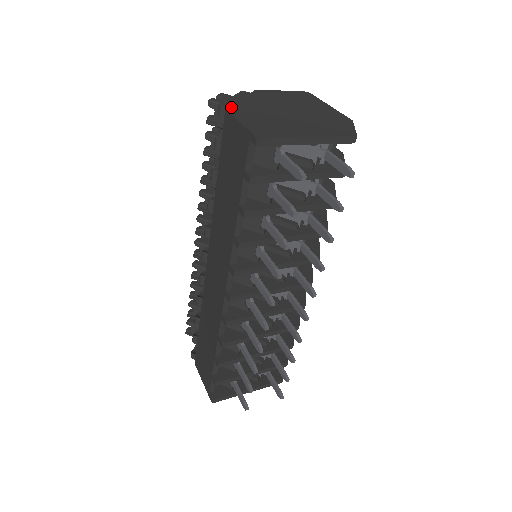
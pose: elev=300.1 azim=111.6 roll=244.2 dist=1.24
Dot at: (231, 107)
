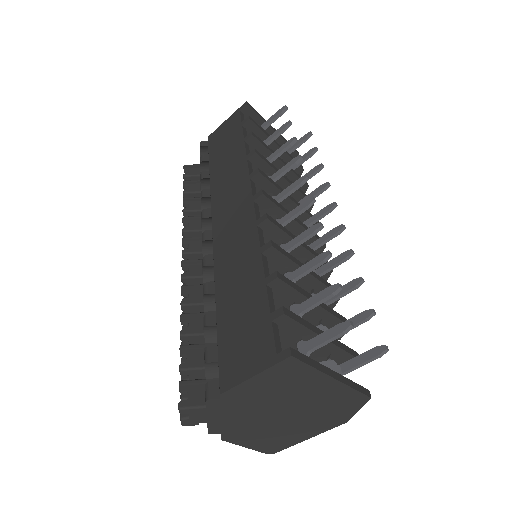
Dot at: occluded
